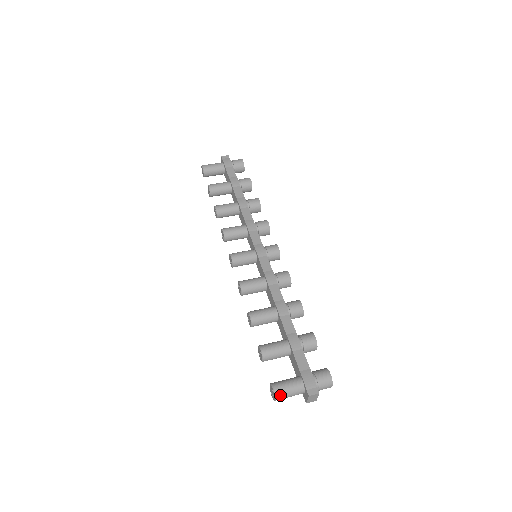
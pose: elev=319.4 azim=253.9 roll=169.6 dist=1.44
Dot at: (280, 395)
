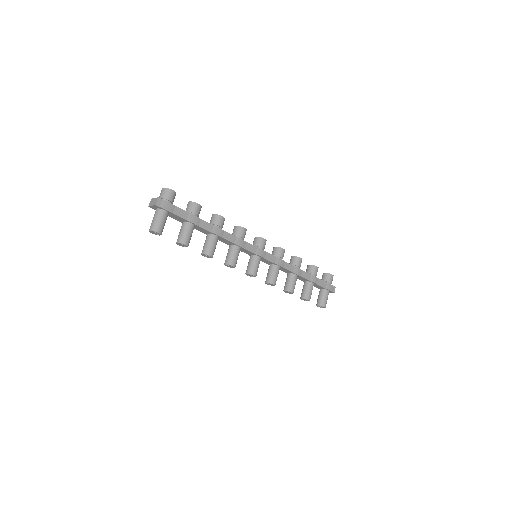
Dot at: occluded
